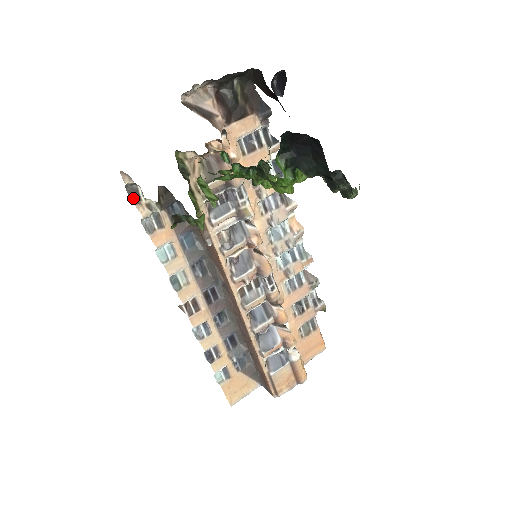
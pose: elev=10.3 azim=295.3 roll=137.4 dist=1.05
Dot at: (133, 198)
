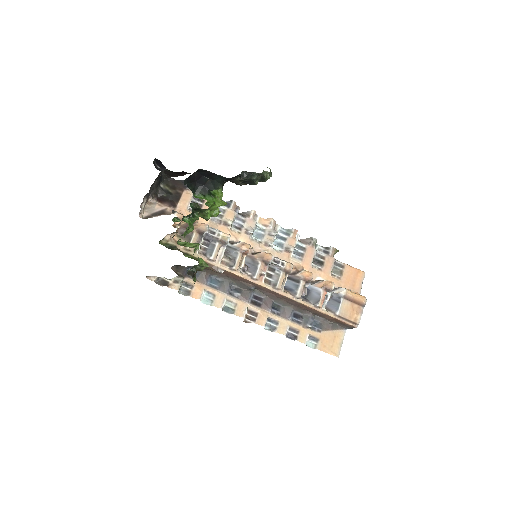
Dot at: (164, 285)
